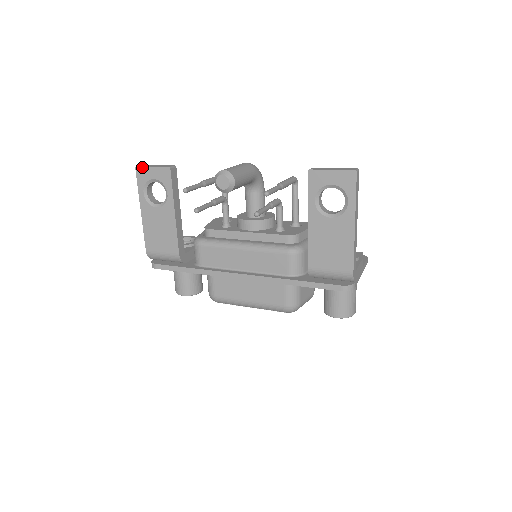
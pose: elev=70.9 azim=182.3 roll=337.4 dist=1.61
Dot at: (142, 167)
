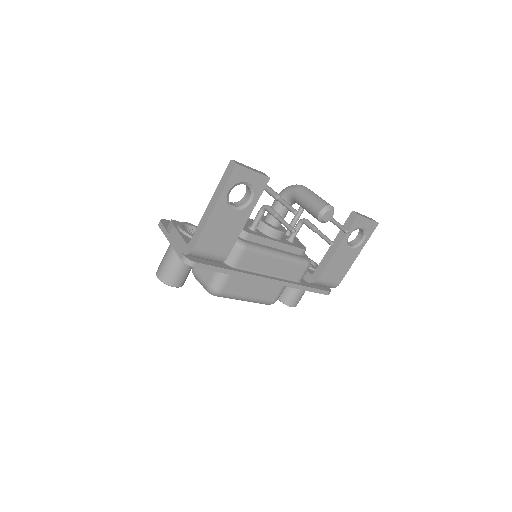
Dot at: (243, 167)
